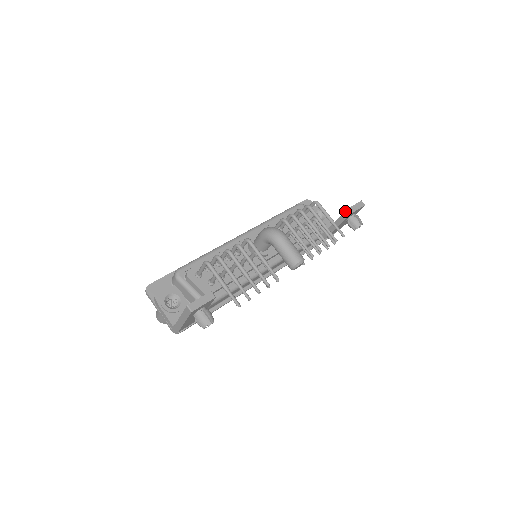
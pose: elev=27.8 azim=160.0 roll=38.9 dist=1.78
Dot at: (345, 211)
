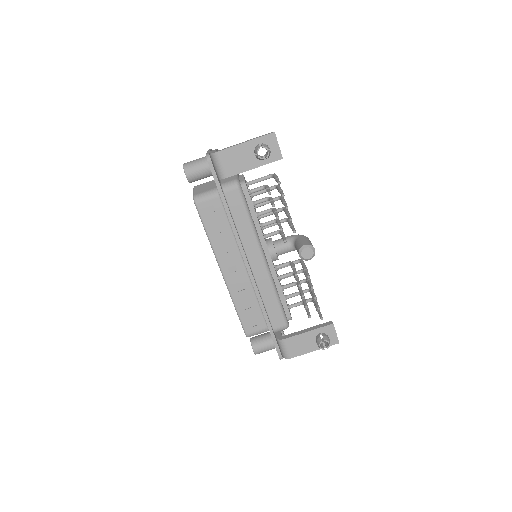
Dot at: occluded
